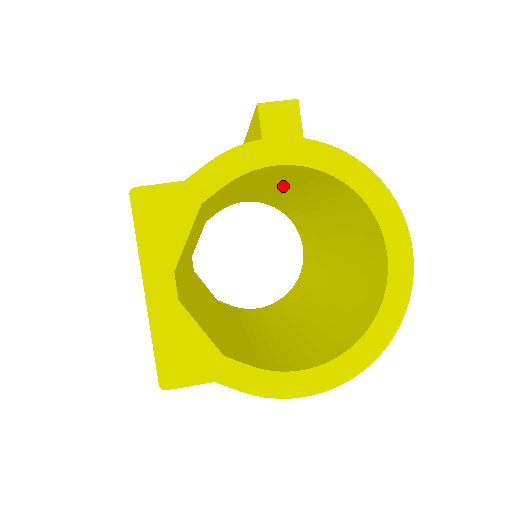
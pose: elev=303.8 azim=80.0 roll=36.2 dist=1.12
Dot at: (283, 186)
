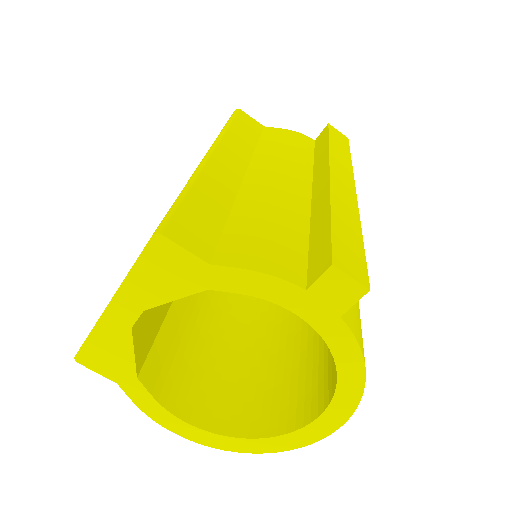
Dot at: occluded
